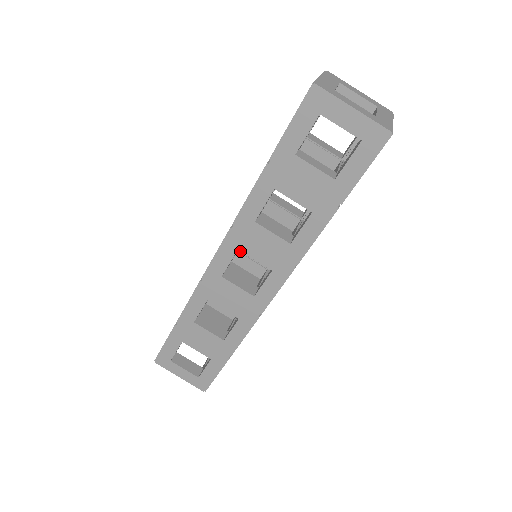
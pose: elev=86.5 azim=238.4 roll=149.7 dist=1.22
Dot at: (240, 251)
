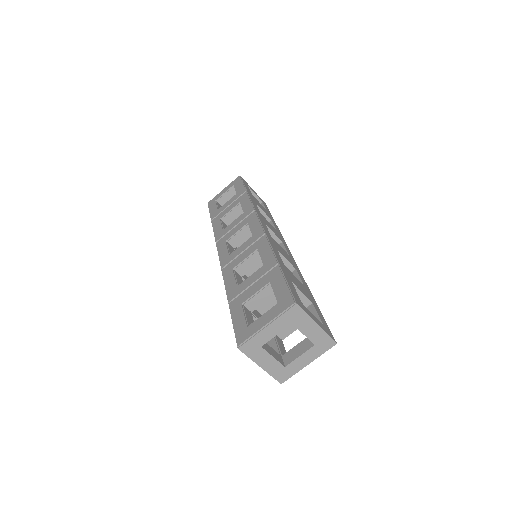
Dot at: occluded
